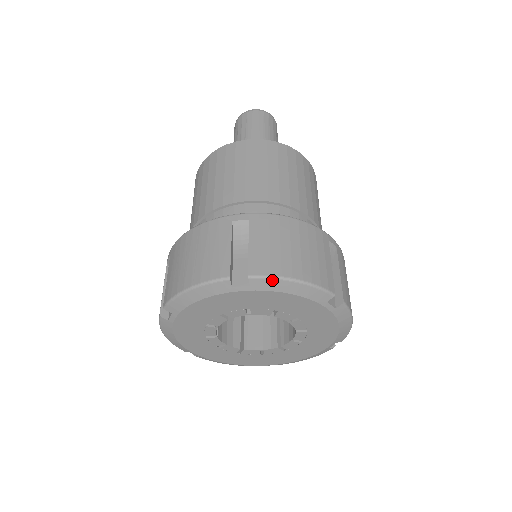
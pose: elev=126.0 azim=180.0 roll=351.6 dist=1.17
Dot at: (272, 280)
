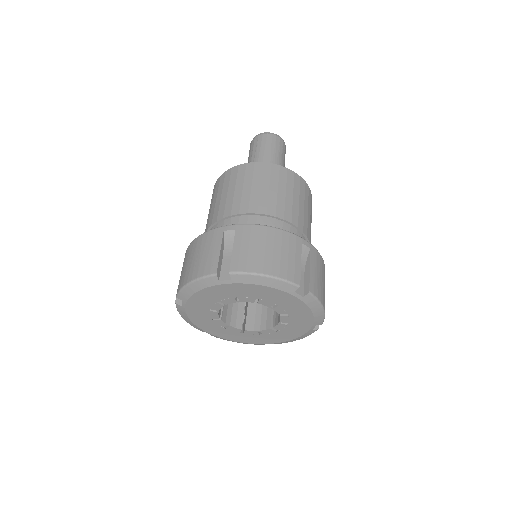
Dot at: (247, 275)
